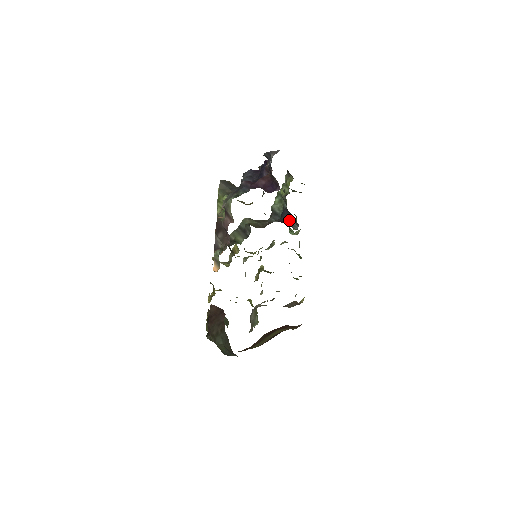
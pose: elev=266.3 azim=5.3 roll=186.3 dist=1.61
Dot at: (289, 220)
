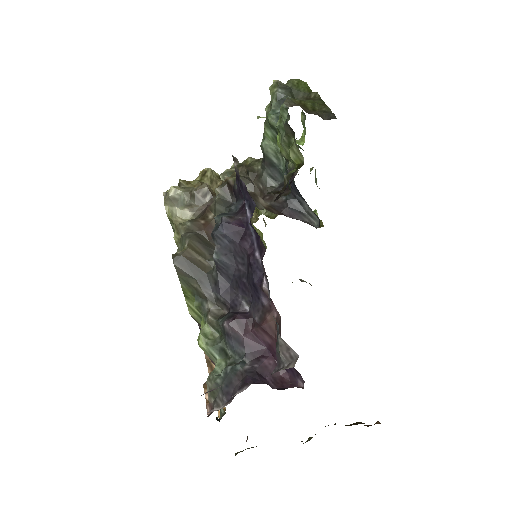
Dot at: (301, 203)
